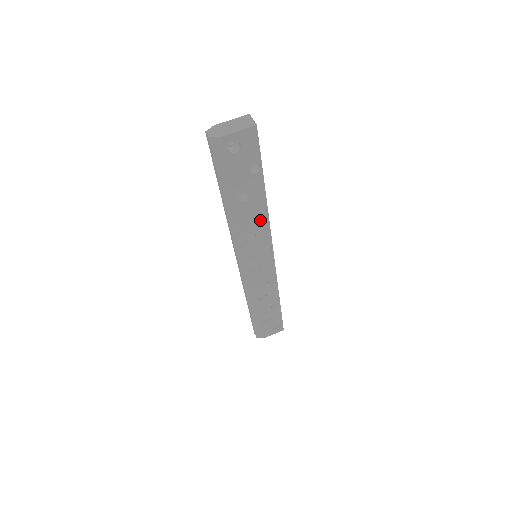
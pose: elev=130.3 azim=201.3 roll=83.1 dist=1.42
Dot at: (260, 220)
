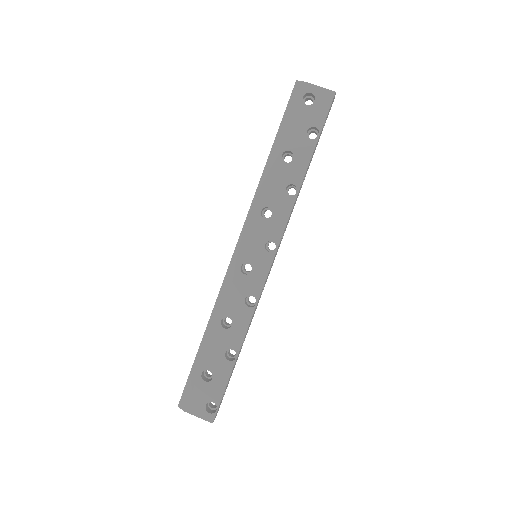
Dot at: (286, 198)
